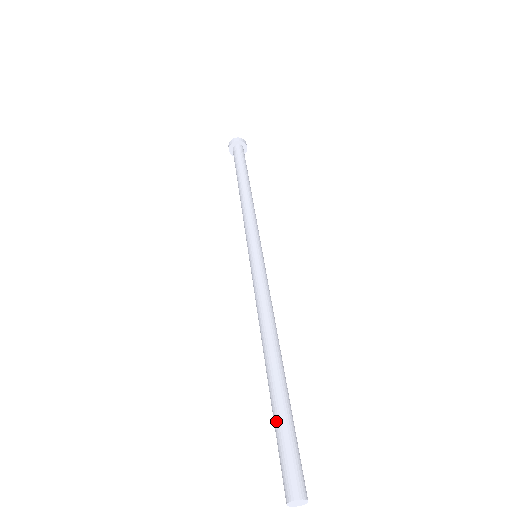
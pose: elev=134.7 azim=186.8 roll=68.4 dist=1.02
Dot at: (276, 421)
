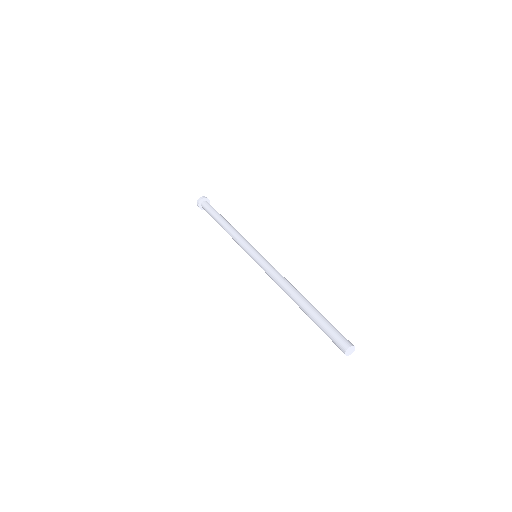
Dot at: occluded
